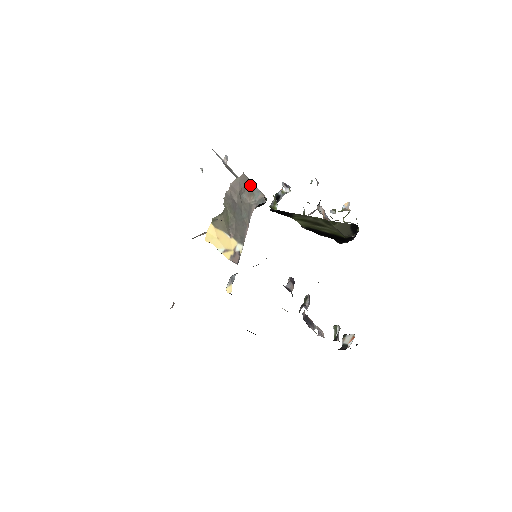
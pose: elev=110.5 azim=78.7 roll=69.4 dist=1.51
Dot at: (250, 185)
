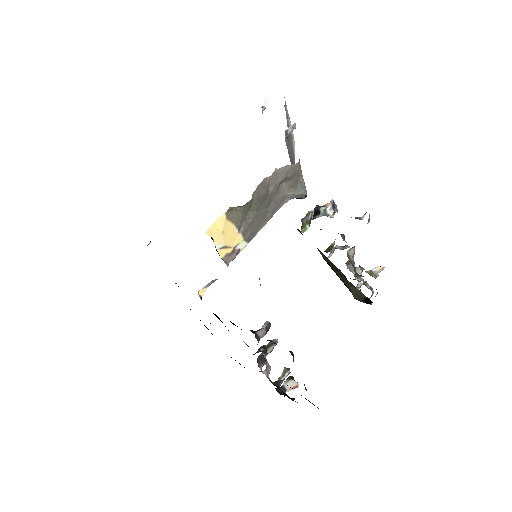
Dot at: (298, 177)
